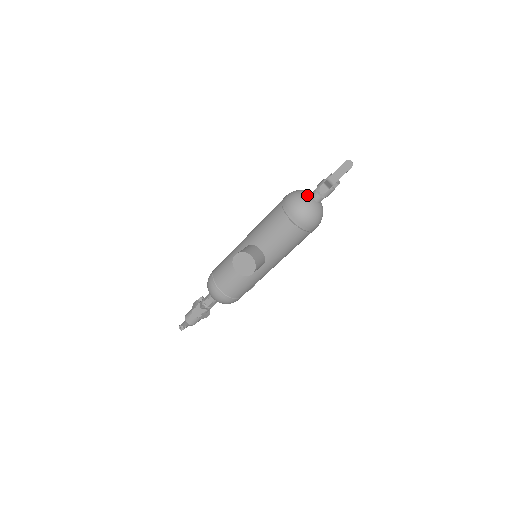
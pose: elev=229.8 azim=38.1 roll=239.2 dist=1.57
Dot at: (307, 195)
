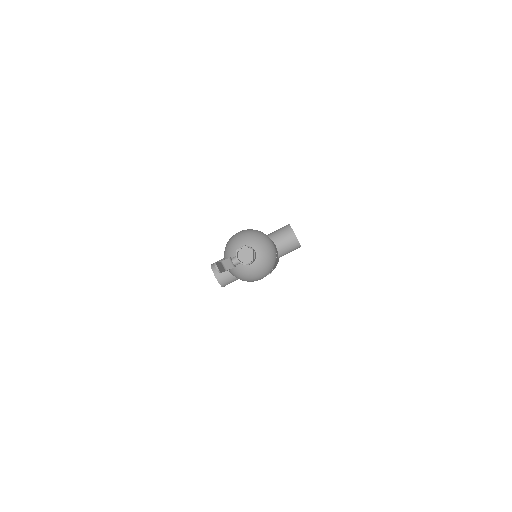
Dot at: occluded
